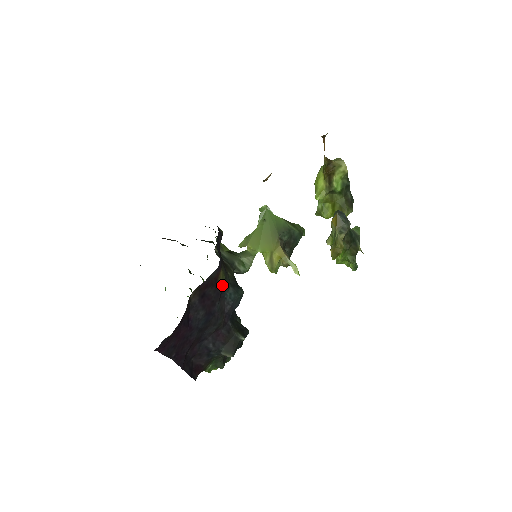
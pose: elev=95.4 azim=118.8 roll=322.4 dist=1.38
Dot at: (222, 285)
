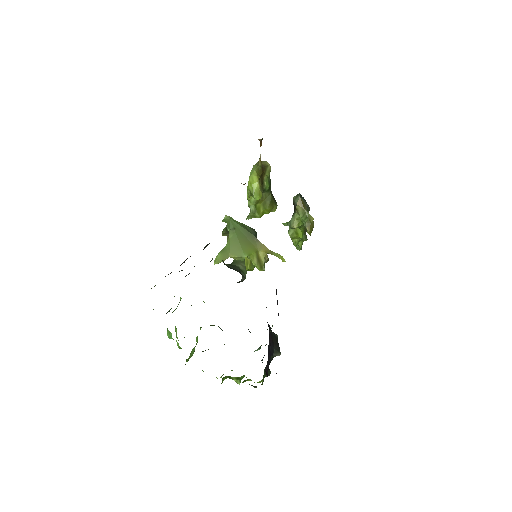
Dot at: occluded
